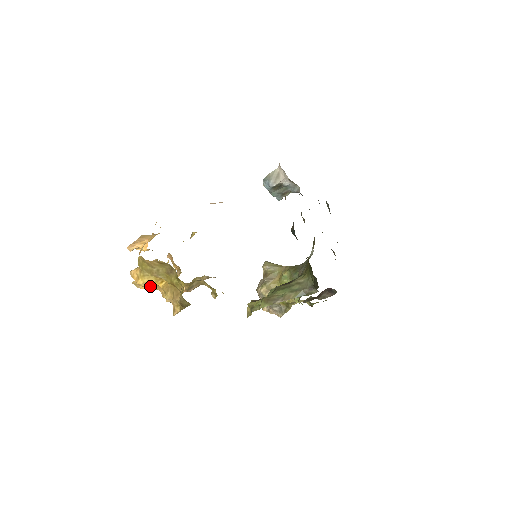
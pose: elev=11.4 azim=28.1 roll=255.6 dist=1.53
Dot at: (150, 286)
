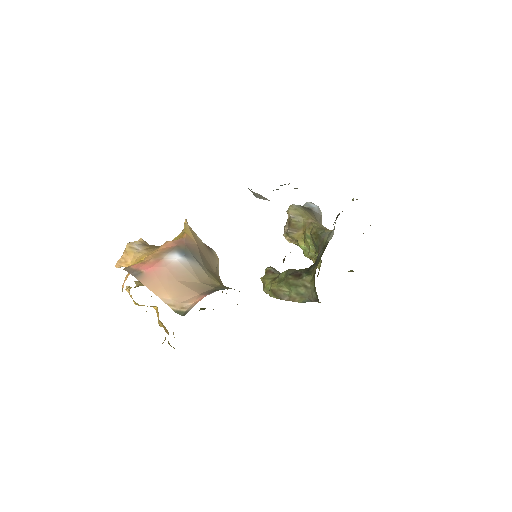
Dot at: occluded
